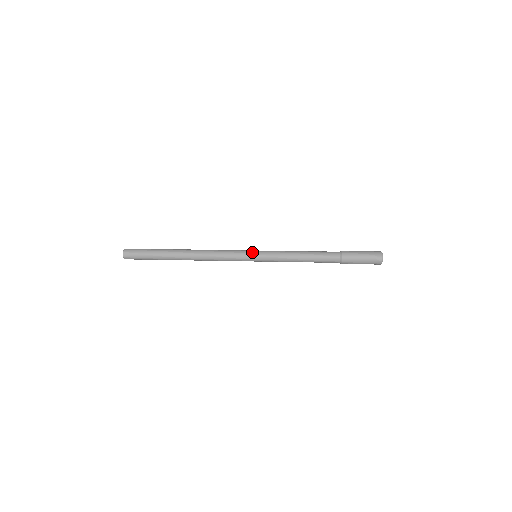
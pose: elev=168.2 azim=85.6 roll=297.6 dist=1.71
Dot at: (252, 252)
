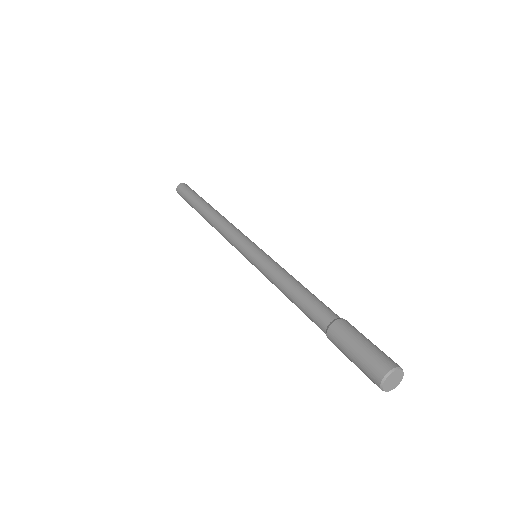
Dot at: (250, 247)
